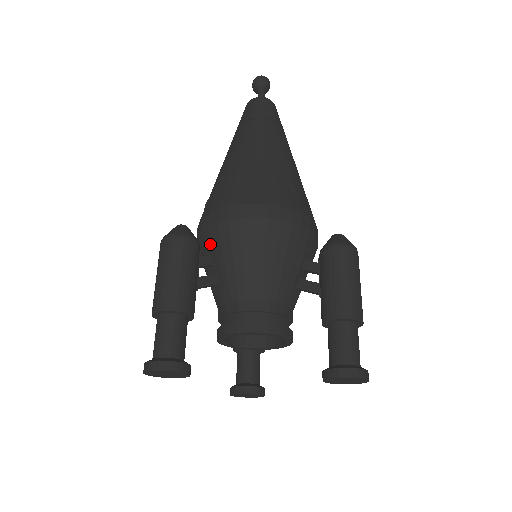
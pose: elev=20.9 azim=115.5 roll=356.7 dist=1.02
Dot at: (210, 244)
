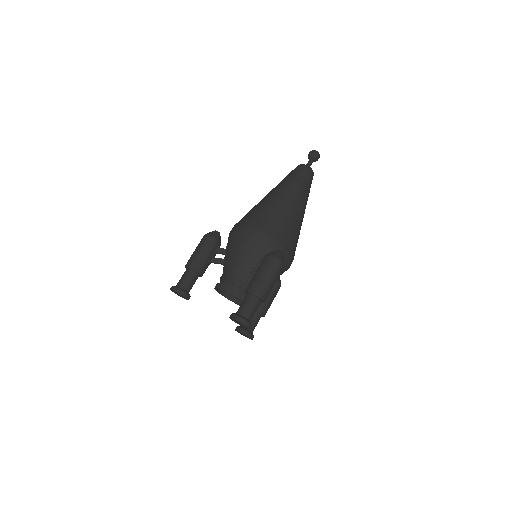
Dot at: (227, 243)
